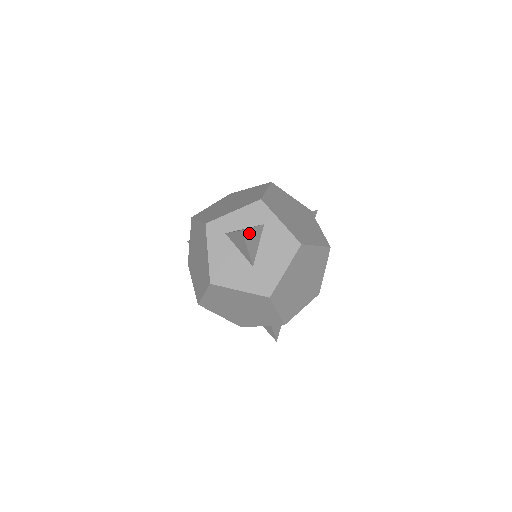
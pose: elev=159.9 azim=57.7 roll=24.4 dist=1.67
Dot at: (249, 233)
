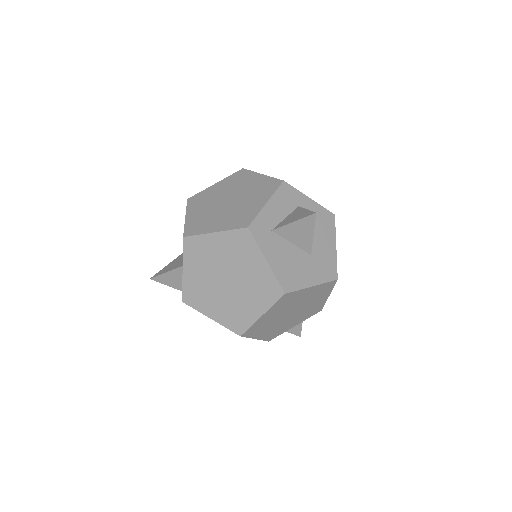
Dot at: occluded
